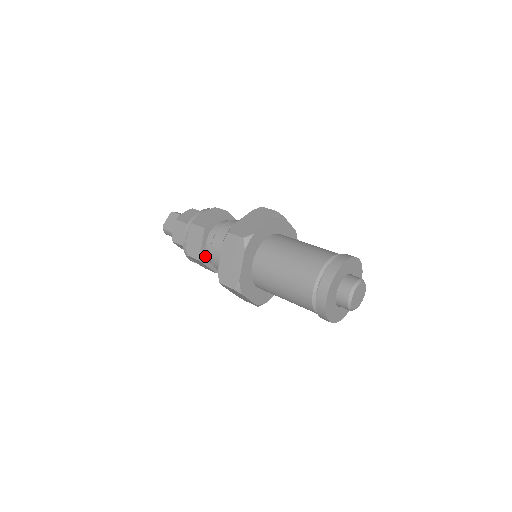
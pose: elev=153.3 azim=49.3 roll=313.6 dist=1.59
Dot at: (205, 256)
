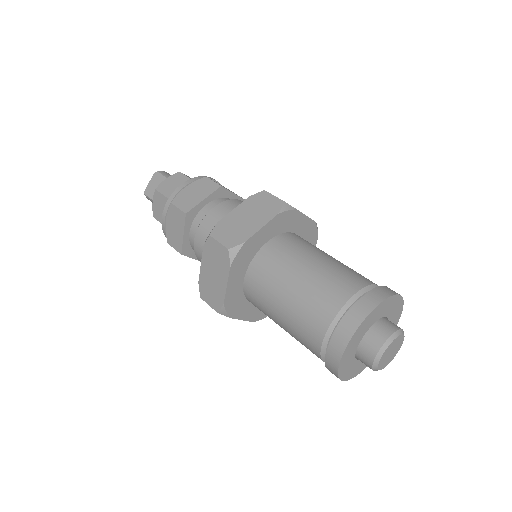
Dot at: (190, 247)
